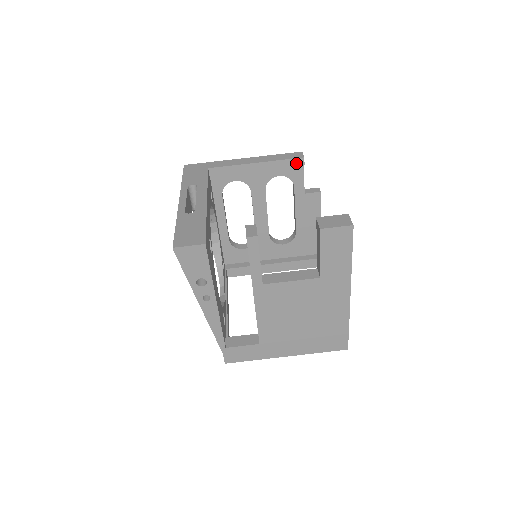
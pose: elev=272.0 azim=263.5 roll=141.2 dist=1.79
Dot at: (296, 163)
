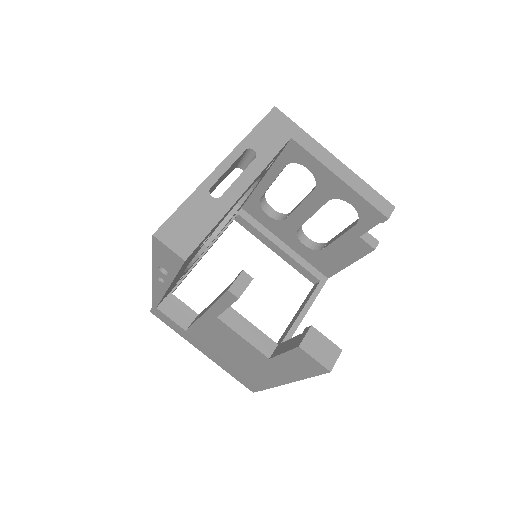
Dot at: (376, 215)
